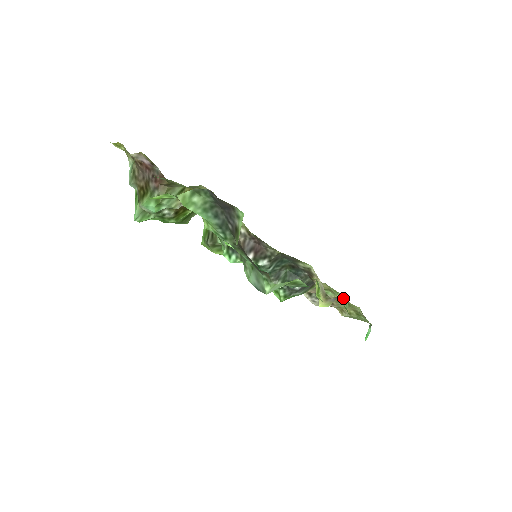
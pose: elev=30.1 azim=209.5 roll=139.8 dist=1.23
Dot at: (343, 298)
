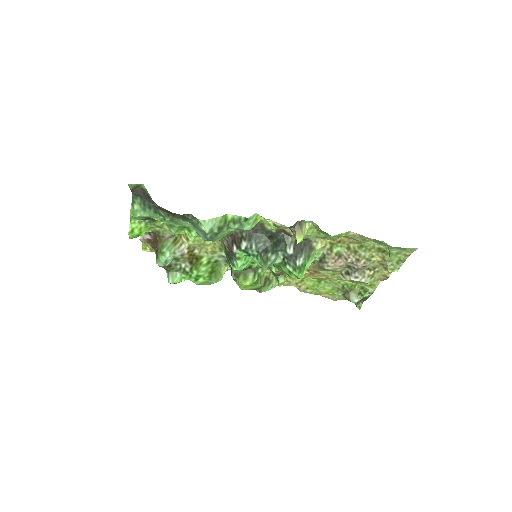
Dot at: (315, 227)
